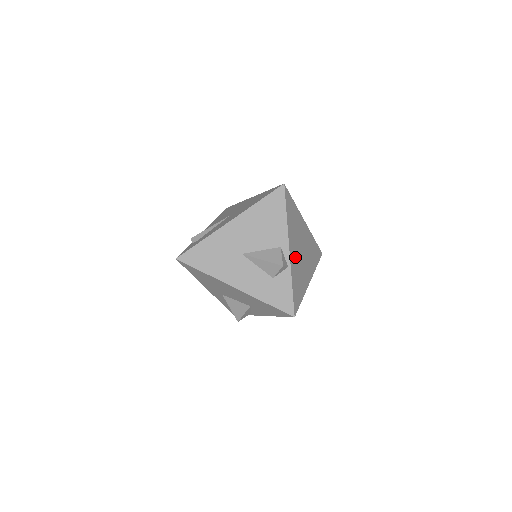
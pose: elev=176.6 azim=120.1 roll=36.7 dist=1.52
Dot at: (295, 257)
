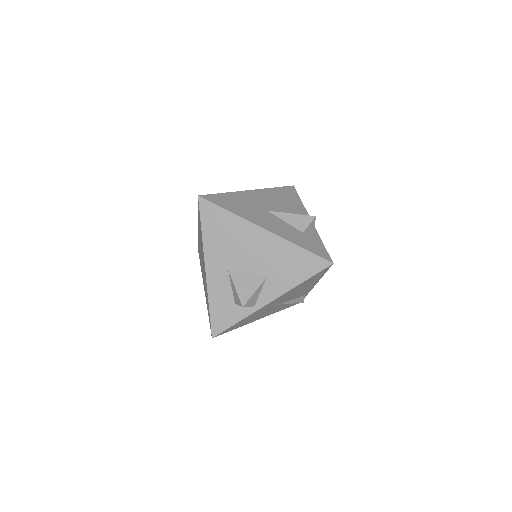
Dot at: occluded
